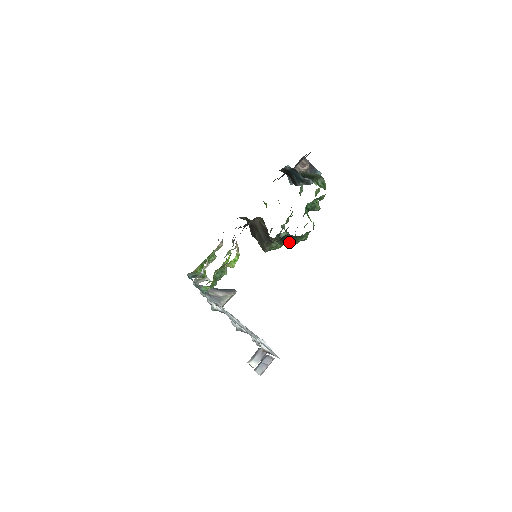
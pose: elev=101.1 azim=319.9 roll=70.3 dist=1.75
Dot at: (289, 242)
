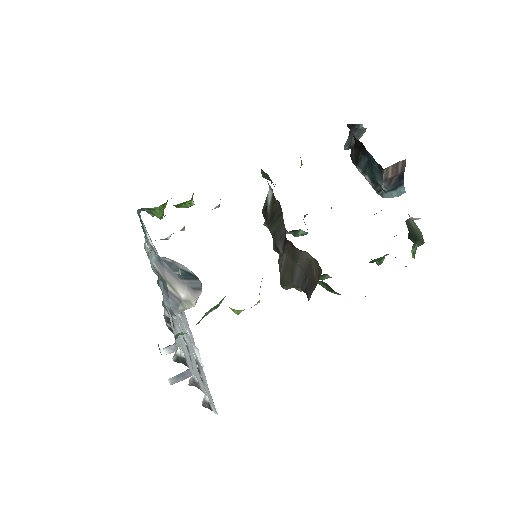
Dot at: occluded
